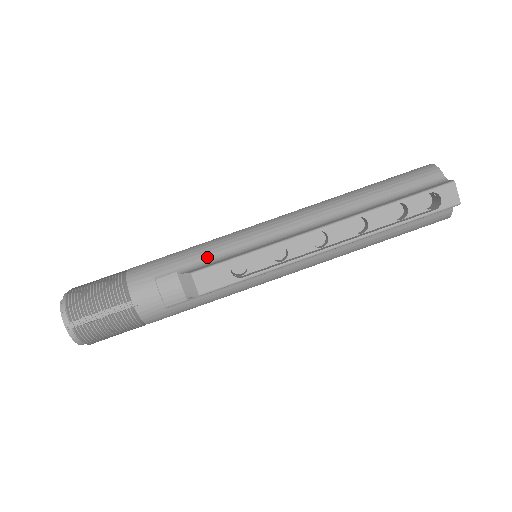
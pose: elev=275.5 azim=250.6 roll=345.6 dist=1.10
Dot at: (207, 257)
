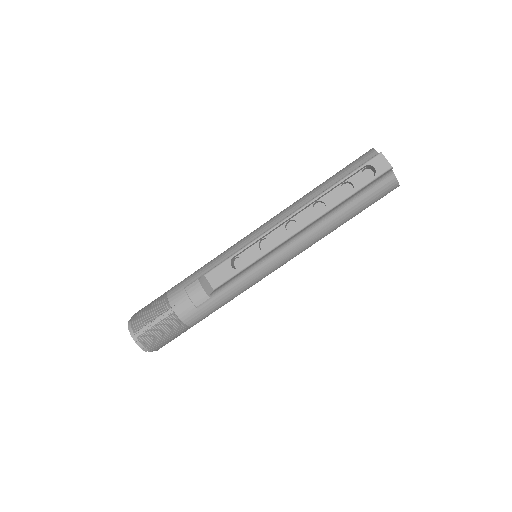
Dot at: (217, 263)
